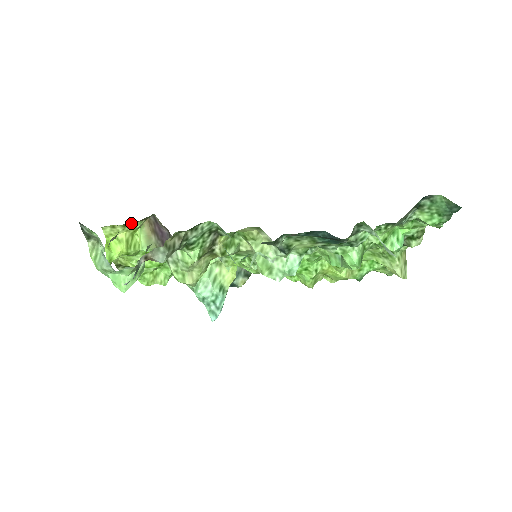
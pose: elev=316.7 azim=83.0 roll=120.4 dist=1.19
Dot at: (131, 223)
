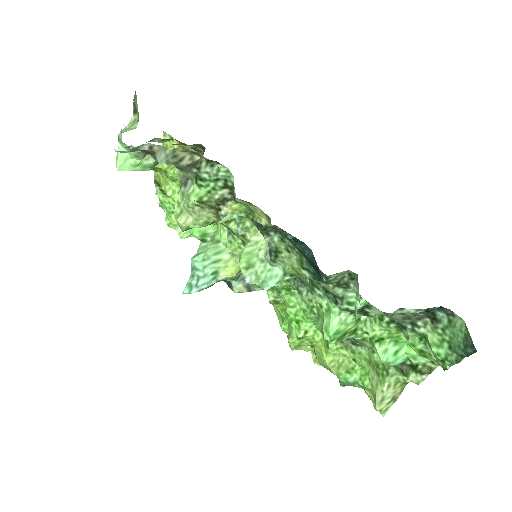
Dot at: occluded
